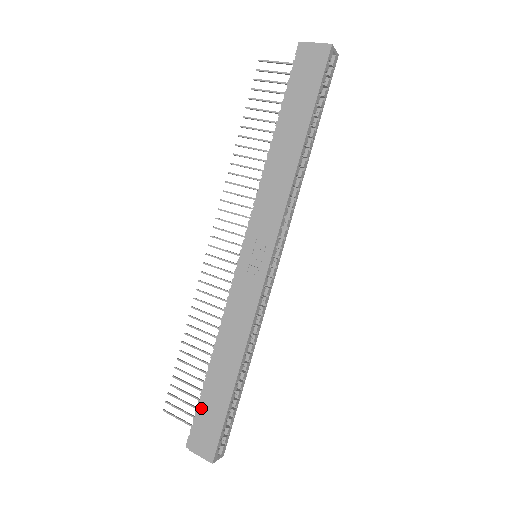
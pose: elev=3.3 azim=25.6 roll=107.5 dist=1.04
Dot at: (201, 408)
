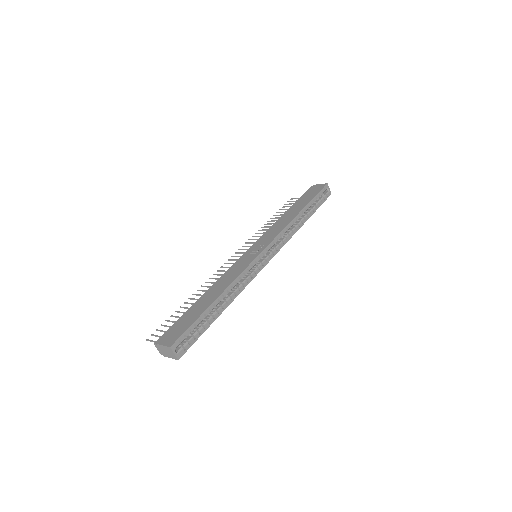
Dot at: (180, 319)
